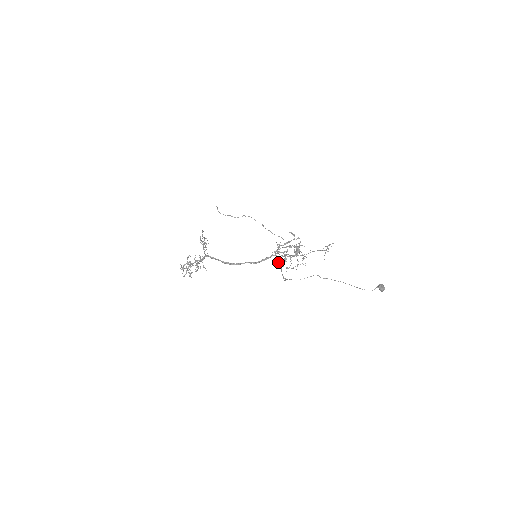
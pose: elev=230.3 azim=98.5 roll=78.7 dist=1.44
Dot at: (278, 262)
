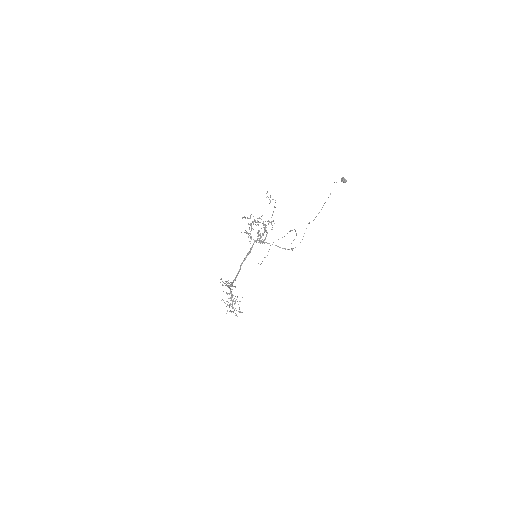
Dot at: occluded
